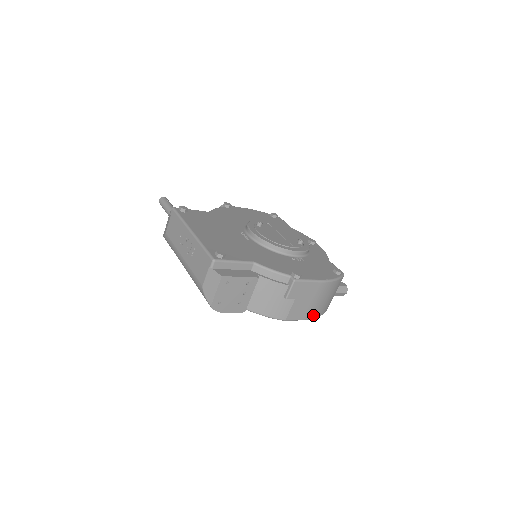
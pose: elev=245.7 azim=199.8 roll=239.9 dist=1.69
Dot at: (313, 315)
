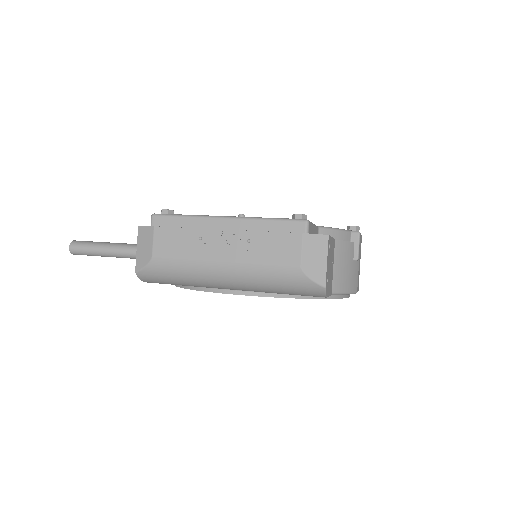
Dot at: occluded
